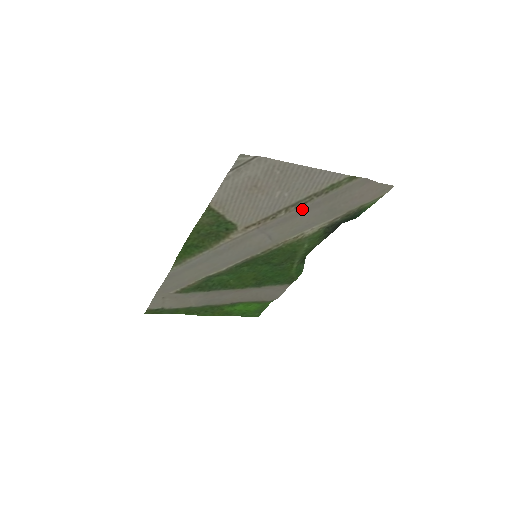
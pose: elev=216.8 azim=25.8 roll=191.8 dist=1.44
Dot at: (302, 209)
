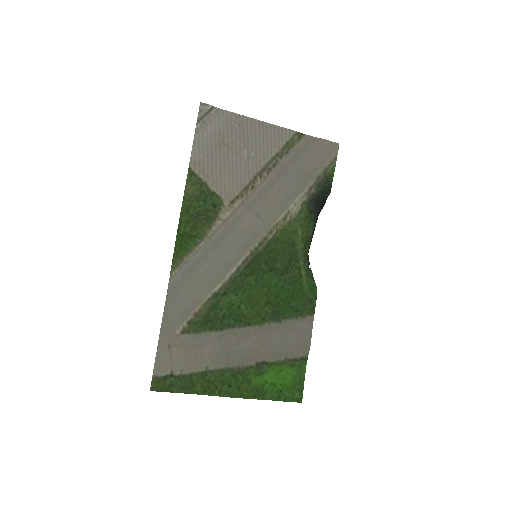
Dot at: (274, 176)
